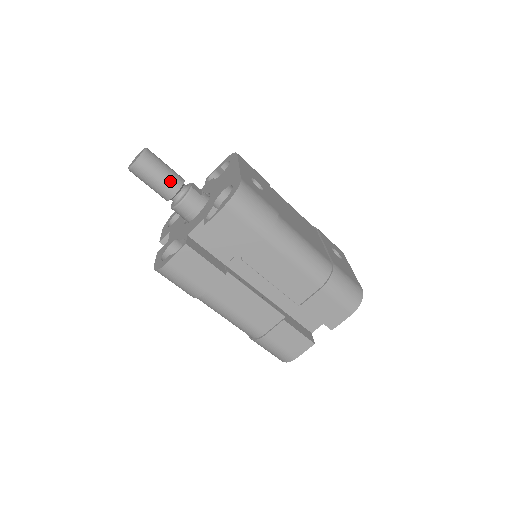
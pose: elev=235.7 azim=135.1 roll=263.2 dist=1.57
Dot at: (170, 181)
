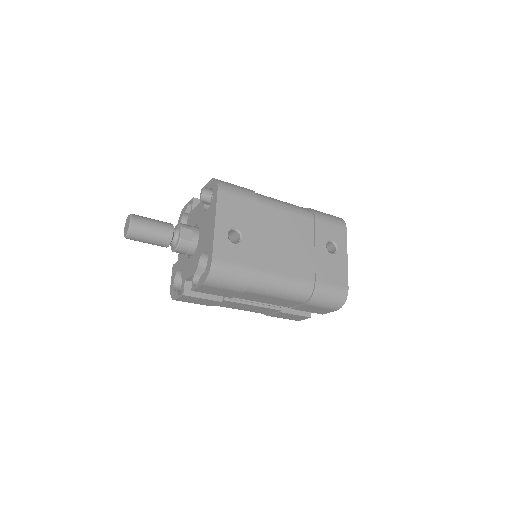
Dot at: (160, 241)
